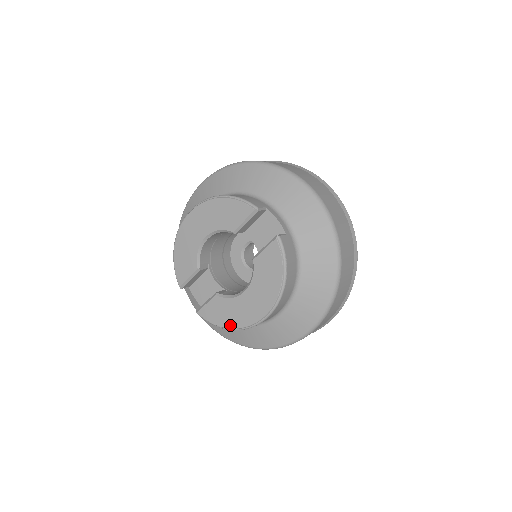
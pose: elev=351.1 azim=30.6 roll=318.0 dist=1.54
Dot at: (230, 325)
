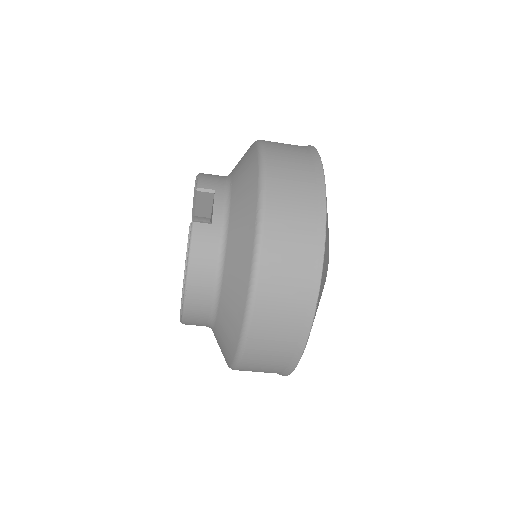
Dot at: occluded
